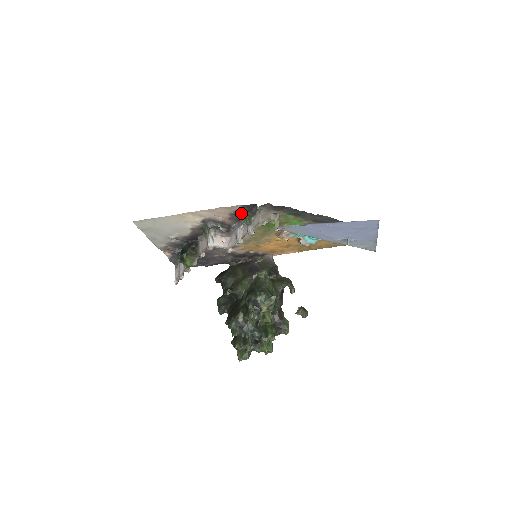
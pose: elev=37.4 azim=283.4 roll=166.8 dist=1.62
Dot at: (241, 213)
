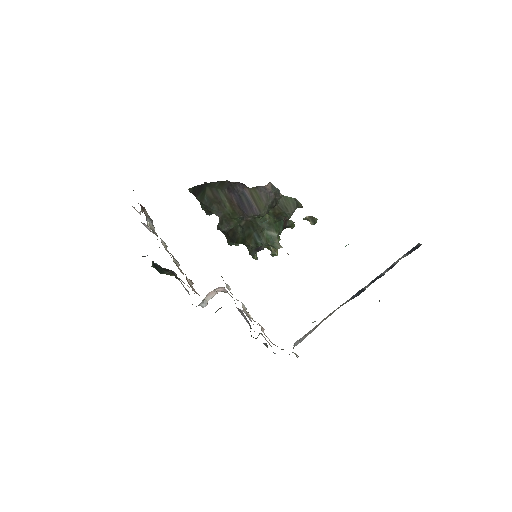
Dot at: occluded
